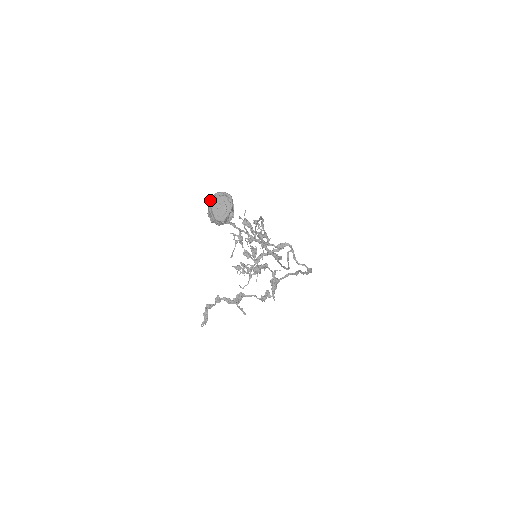
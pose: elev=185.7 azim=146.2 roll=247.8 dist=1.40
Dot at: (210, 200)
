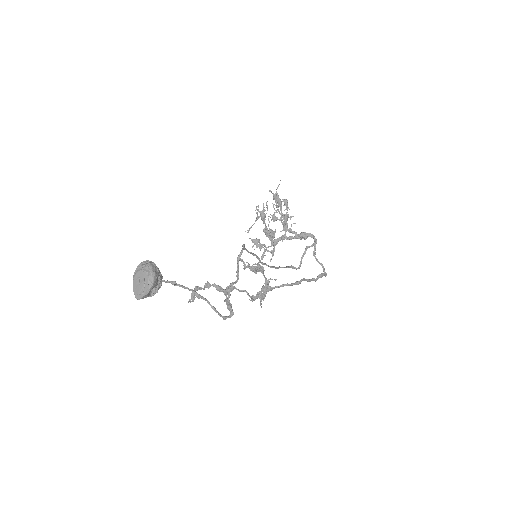
Dot at: (136, 268)
